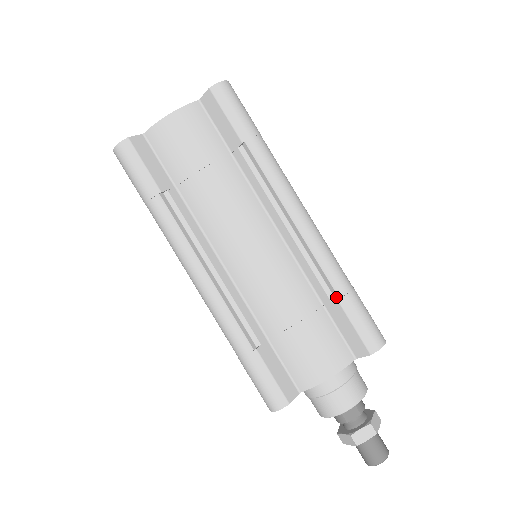
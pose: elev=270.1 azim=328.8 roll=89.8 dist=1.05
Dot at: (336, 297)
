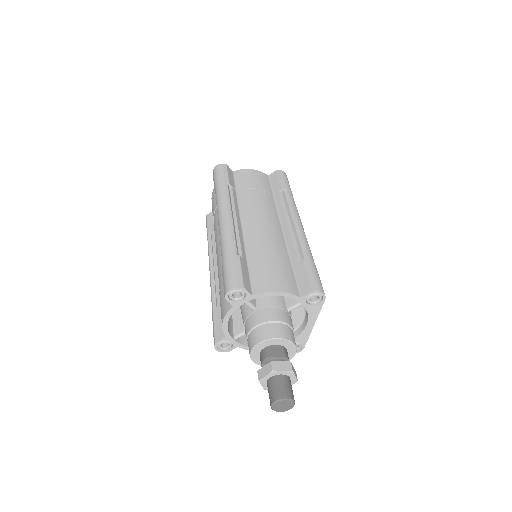
Dot at: (303, 260)
